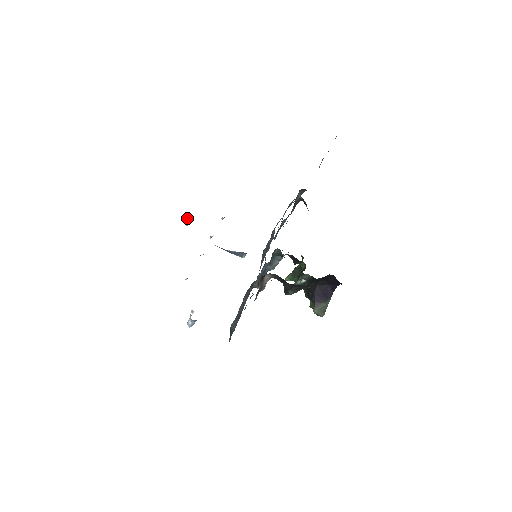
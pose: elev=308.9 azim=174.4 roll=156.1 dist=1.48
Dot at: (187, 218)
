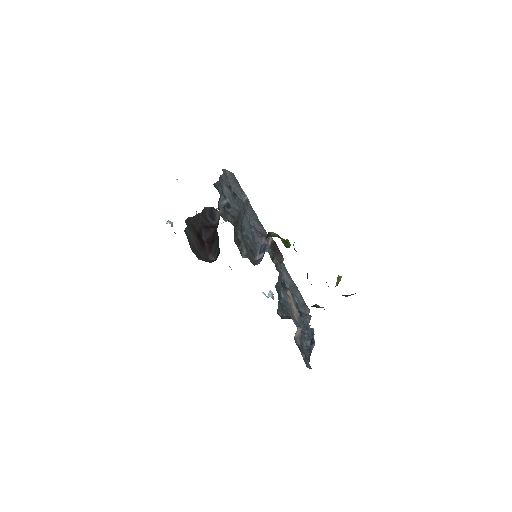
Dot at: occluded
